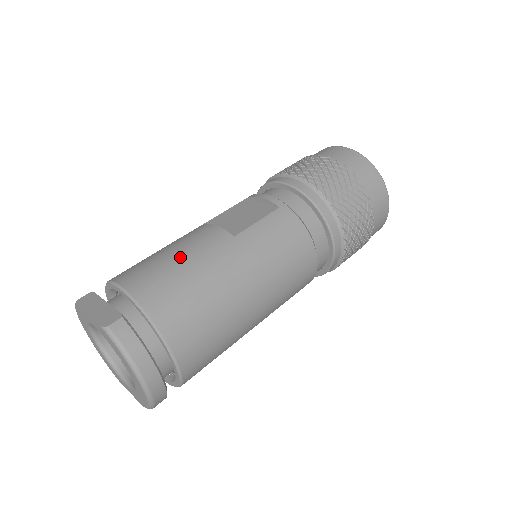
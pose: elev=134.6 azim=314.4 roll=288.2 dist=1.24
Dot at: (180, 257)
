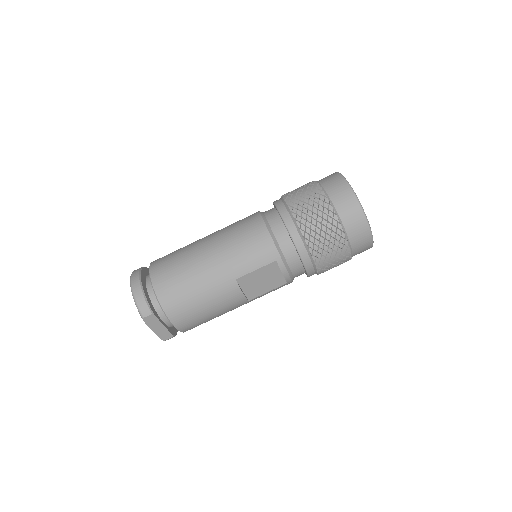
Dot at: (213, 314)
